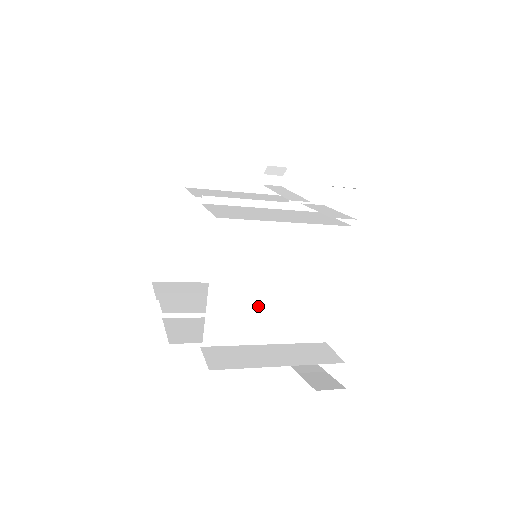
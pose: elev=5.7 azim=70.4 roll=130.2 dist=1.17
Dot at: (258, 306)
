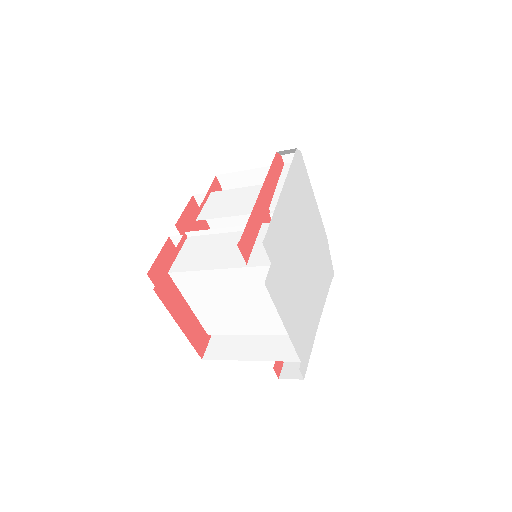
Dot at: (231, 316)
